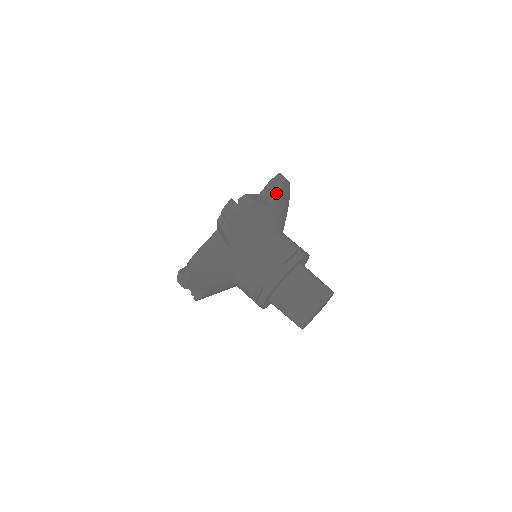
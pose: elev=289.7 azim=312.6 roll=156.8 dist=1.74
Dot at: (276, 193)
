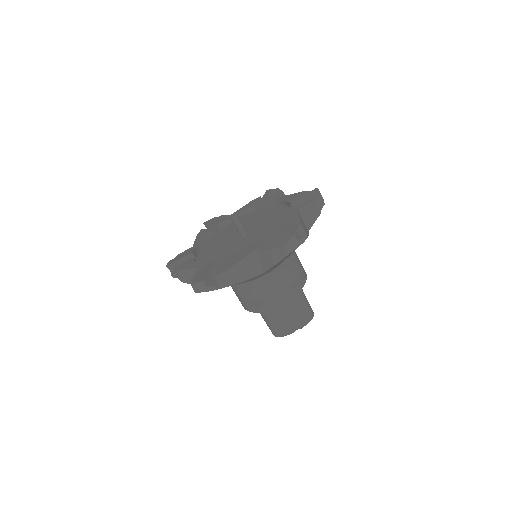
Dot at: (315, 218)
